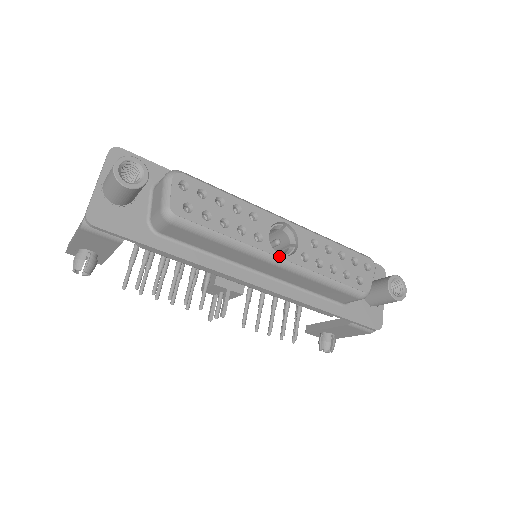
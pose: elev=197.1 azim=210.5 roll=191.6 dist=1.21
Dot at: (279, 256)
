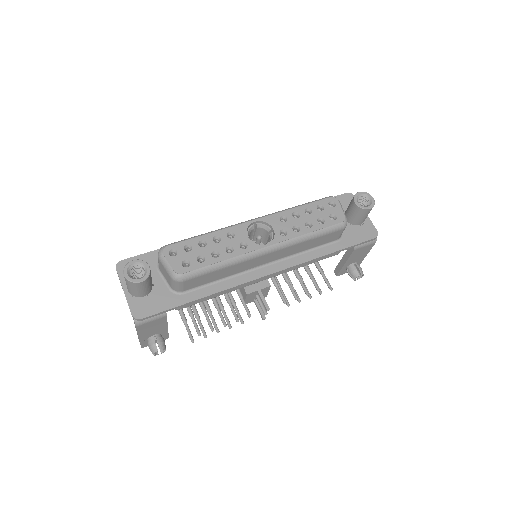
Dot at: (266, 246)
